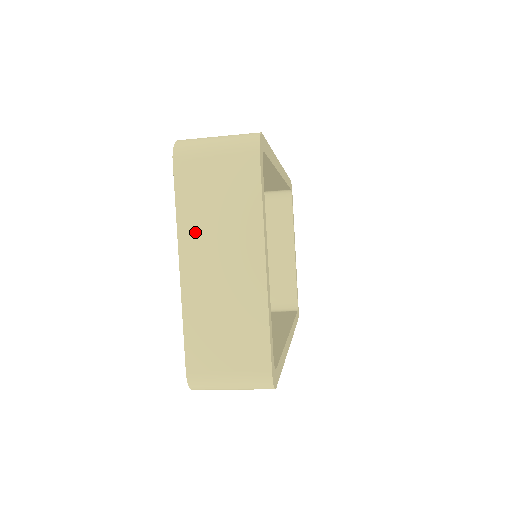
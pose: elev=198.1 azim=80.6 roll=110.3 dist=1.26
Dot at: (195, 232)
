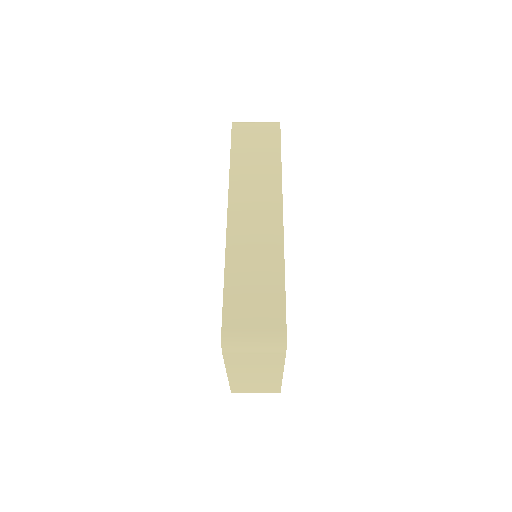
Dot at: (238, 369)
